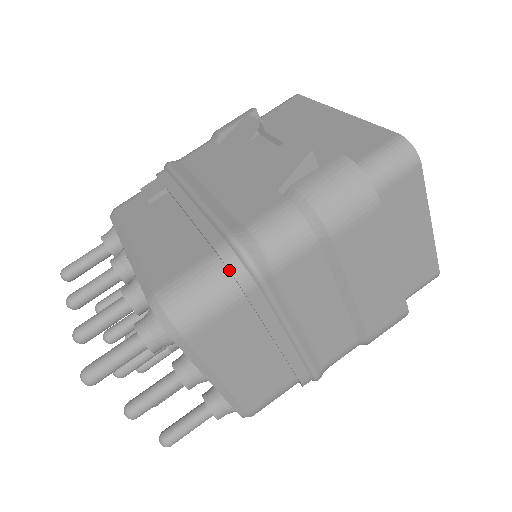
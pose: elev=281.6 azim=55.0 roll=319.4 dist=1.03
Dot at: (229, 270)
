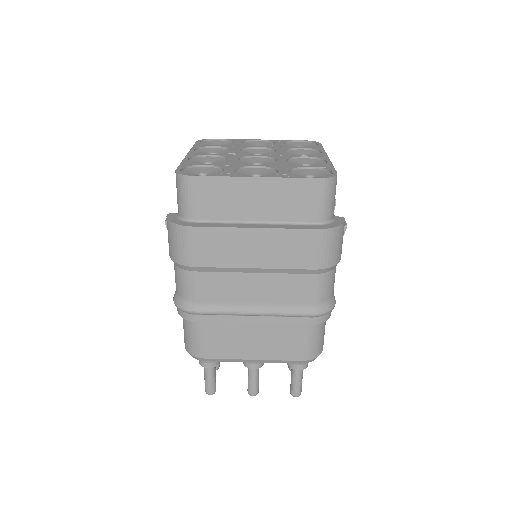
Dot at: occluded
